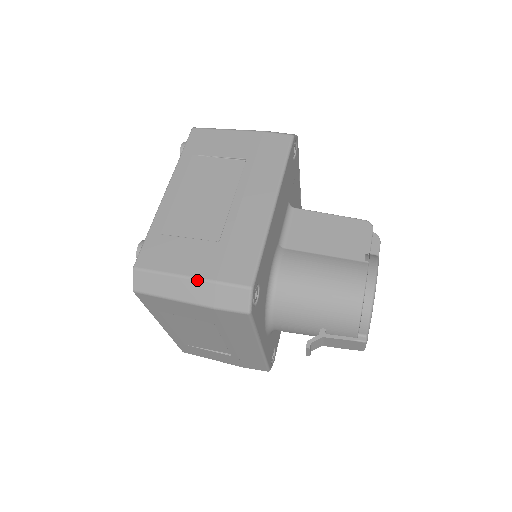
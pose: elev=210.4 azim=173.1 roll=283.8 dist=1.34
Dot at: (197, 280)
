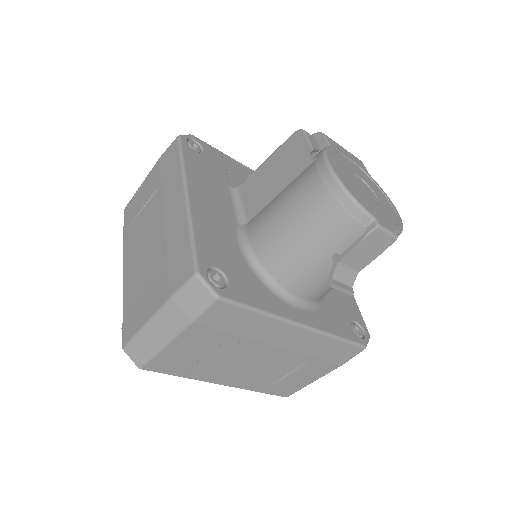
Dot at: (160, 311)
